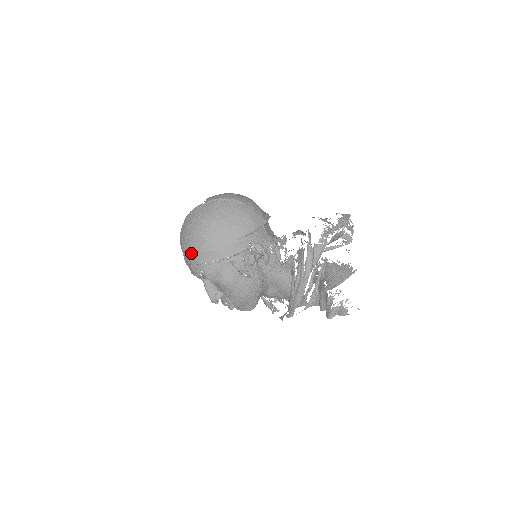
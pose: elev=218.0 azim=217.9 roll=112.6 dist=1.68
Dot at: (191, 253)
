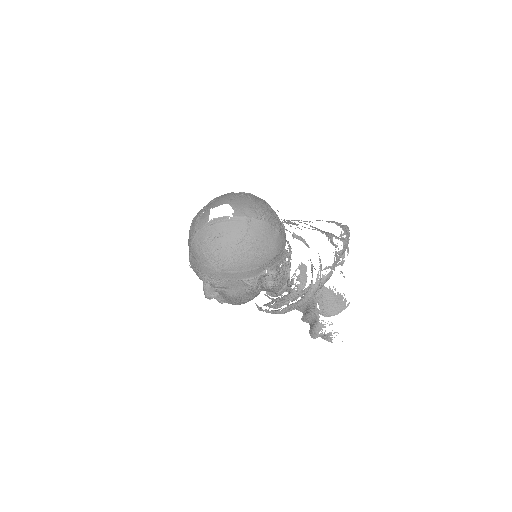
Dot at: (206, 266)
